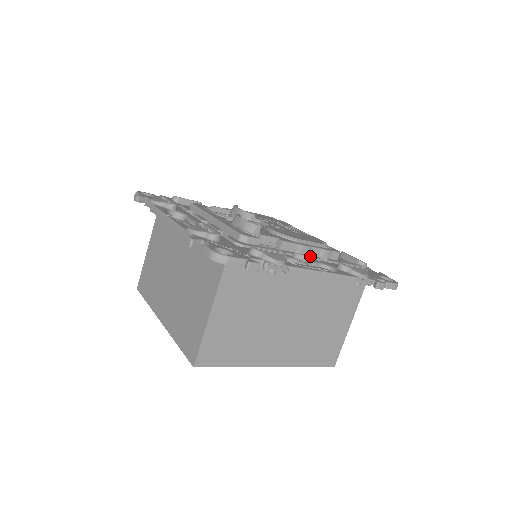
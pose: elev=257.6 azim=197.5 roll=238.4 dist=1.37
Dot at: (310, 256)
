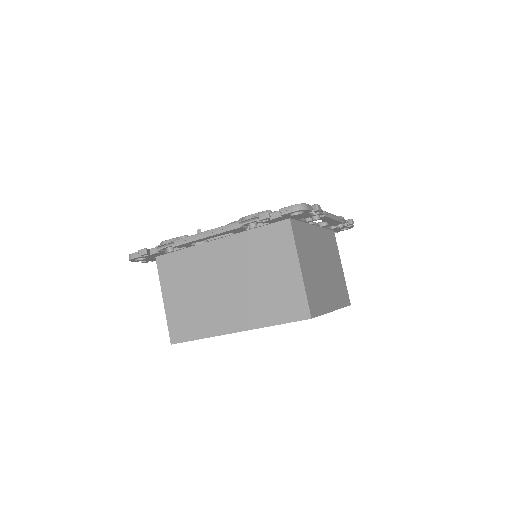
Dot at: occluded
